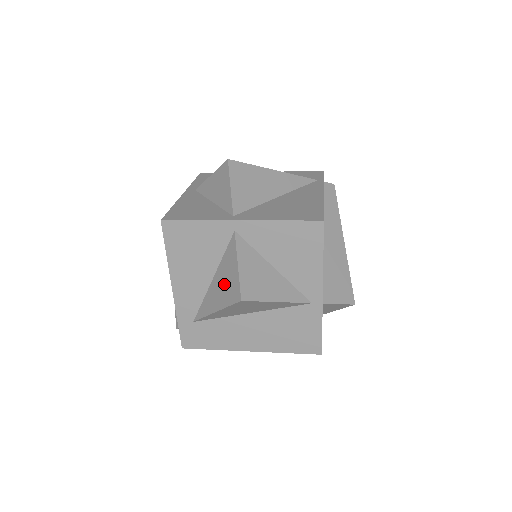
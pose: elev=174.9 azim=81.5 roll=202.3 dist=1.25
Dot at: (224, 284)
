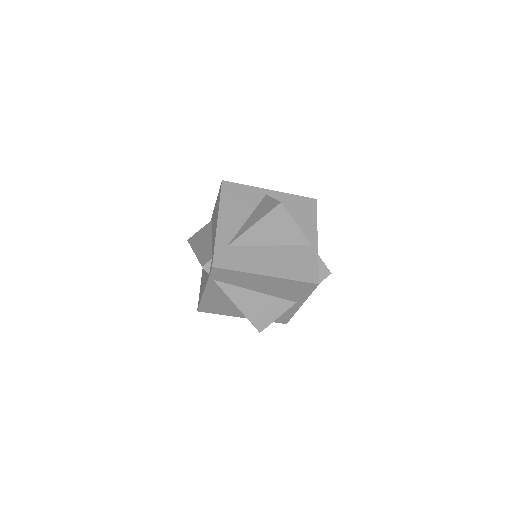
Dot at: (261, 211)
